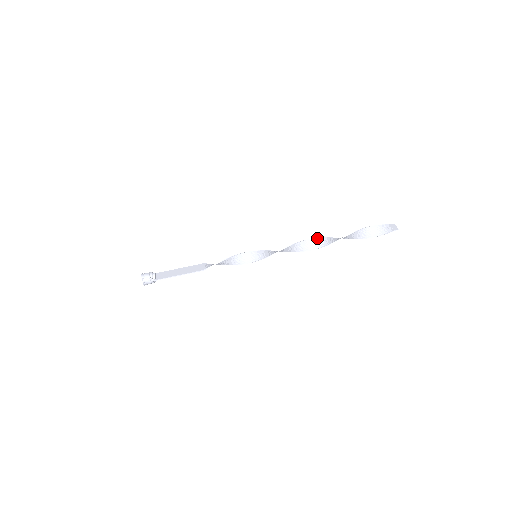
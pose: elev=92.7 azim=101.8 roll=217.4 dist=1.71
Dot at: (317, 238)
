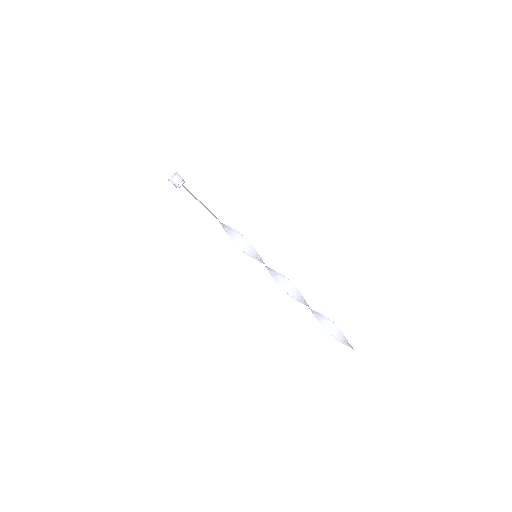
Dot at: occluded
